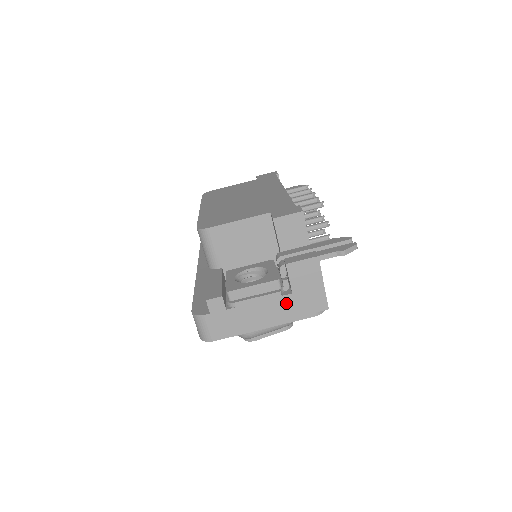
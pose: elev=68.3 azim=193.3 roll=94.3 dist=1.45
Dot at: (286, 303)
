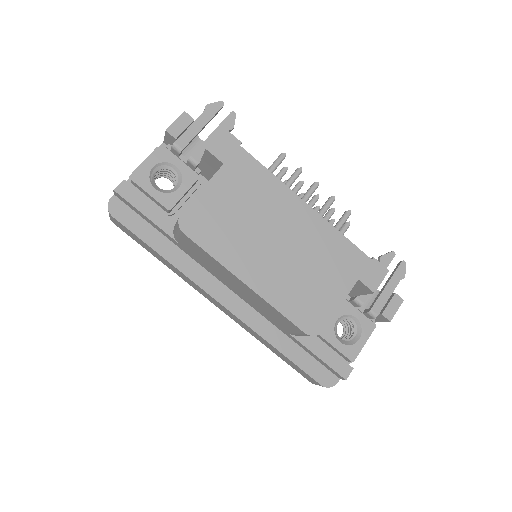
Dot at: occluded
